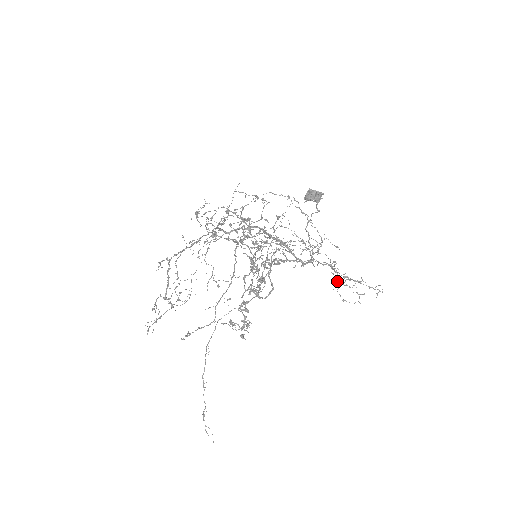
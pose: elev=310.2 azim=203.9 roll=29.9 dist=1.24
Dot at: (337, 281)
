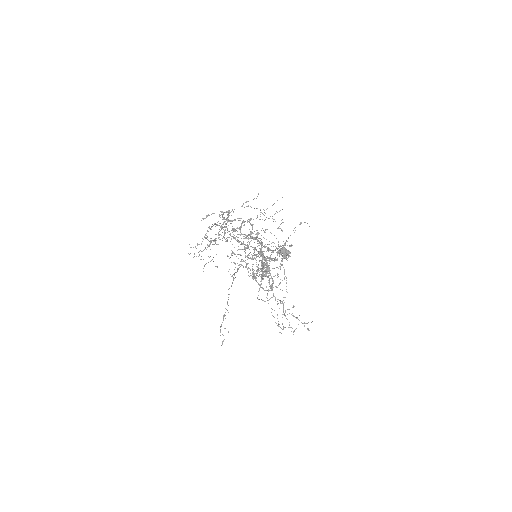
Dot at: (285, 310)
